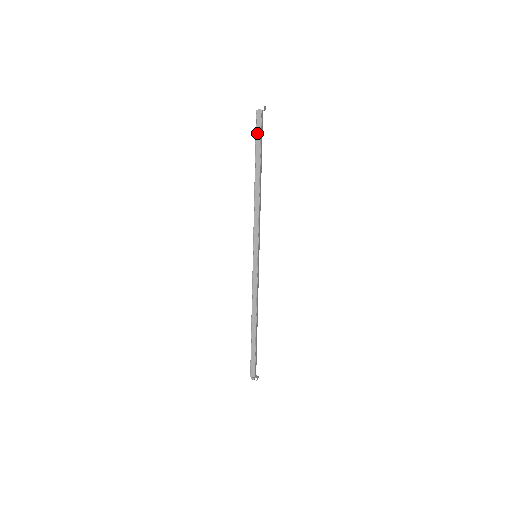
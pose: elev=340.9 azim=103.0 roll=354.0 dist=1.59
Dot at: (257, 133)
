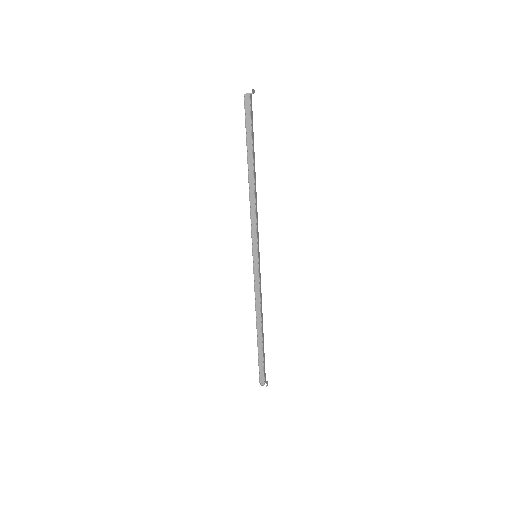
Dot at: (247, 120)
